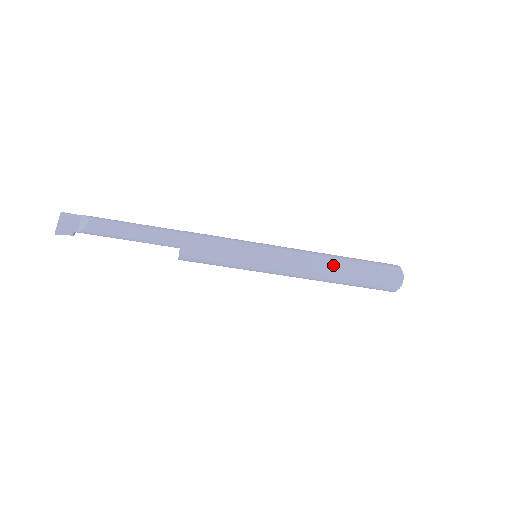
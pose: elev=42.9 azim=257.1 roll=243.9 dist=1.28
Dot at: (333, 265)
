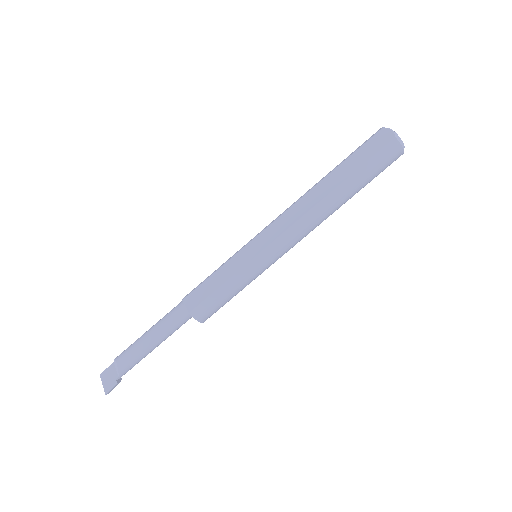
Dot at: (319, 192)
